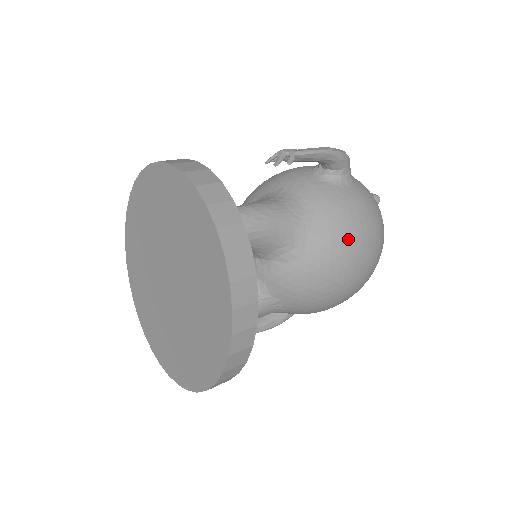
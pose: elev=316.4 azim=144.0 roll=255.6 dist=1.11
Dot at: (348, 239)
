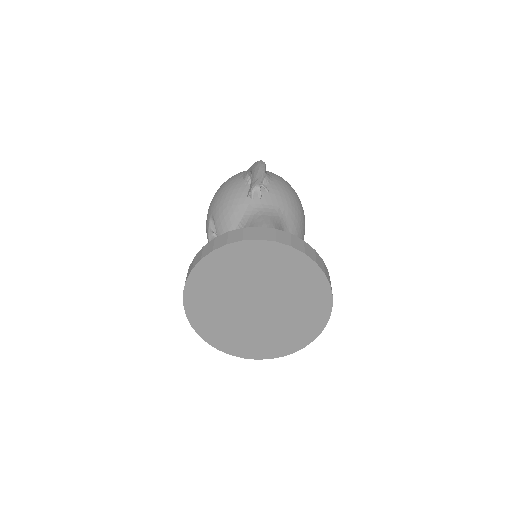
Dot at: (298, 208)
